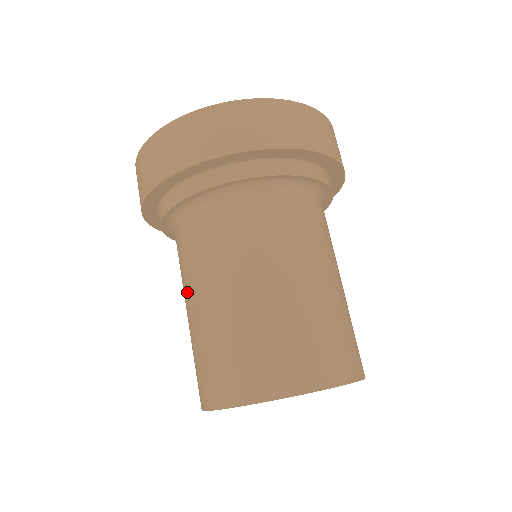
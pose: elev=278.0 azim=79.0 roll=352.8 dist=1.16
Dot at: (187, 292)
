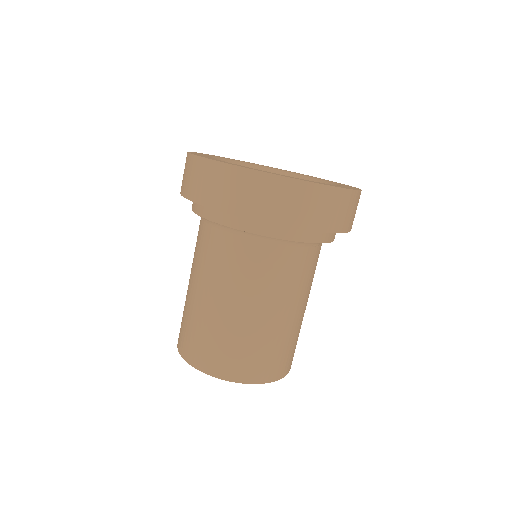
Dot at: (195, 276)
